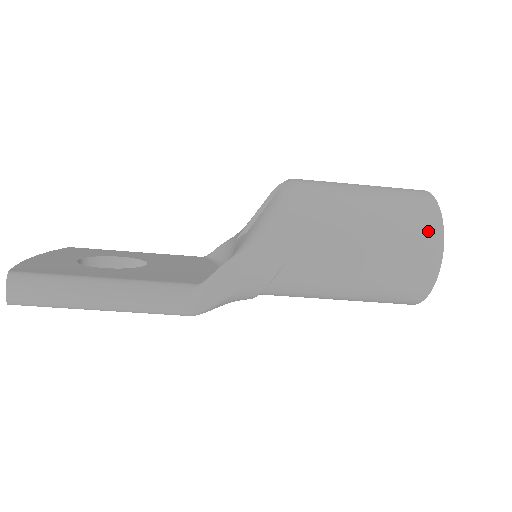
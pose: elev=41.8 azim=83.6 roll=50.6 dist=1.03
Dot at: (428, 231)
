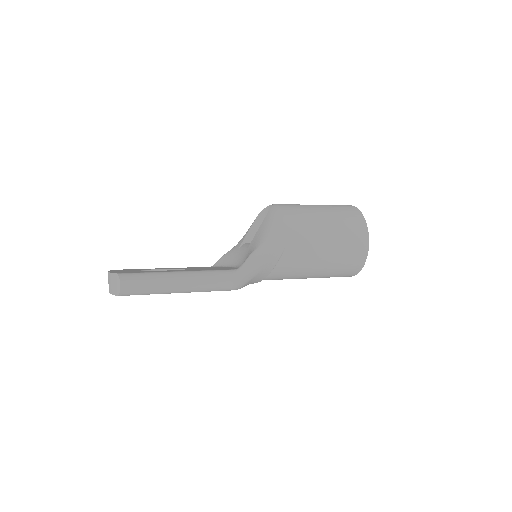
Dot at: (359, 226)
